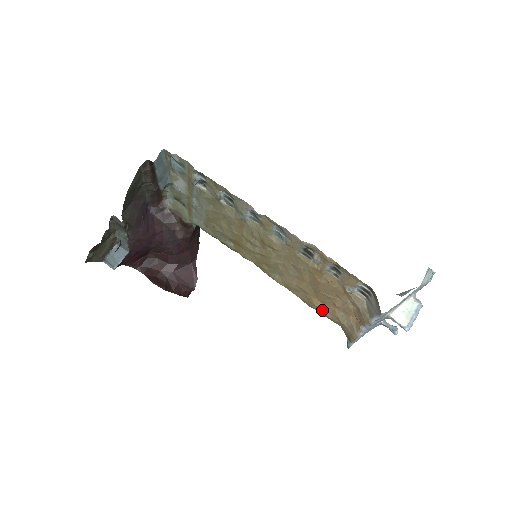
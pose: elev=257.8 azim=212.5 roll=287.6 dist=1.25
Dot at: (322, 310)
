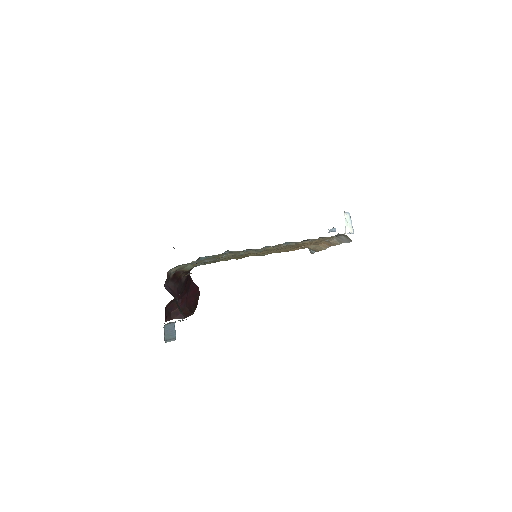
Dot at: occluded
